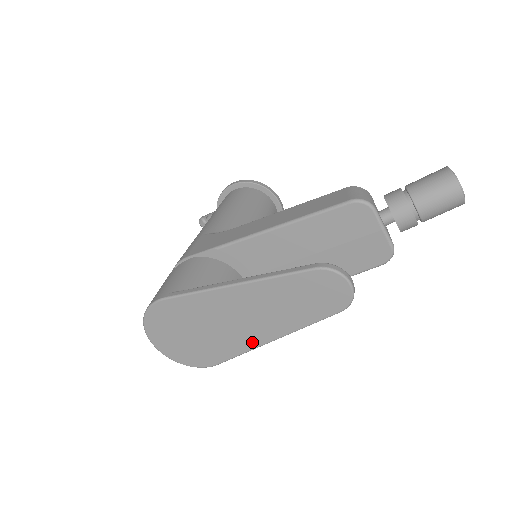
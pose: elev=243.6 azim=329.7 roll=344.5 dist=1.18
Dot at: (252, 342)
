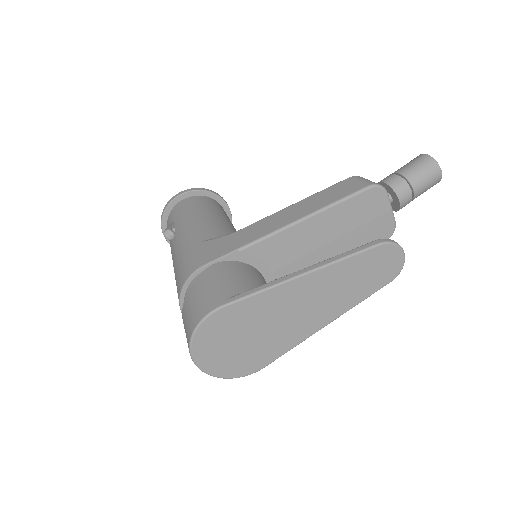
Dot at: (307, 332)
